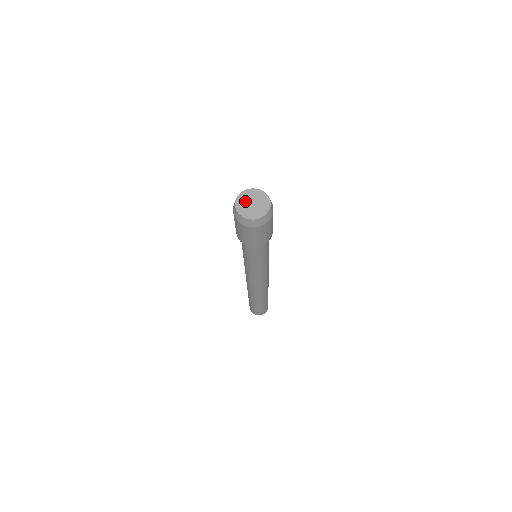
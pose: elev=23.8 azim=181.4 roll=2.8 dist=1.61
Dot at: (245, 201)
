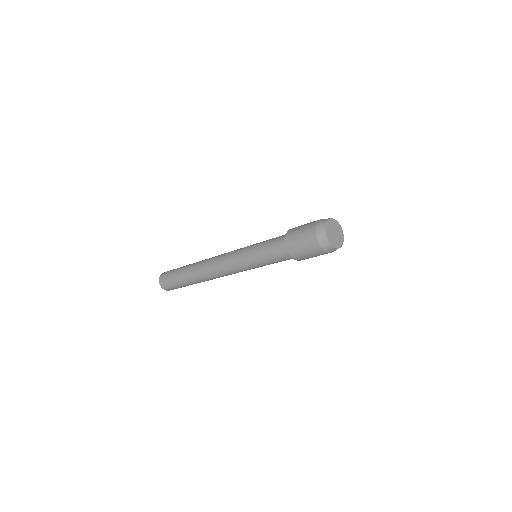
Dot at: (331, 235)
